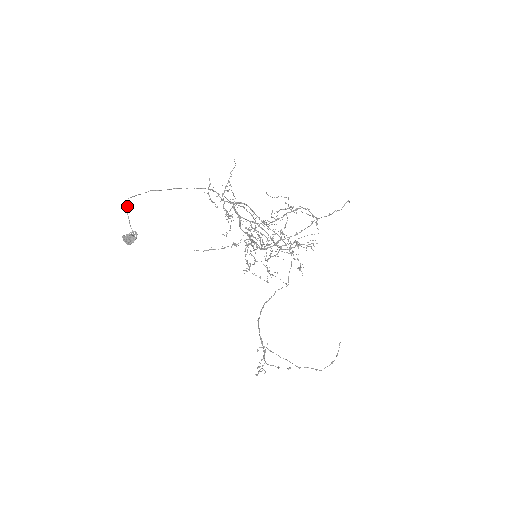
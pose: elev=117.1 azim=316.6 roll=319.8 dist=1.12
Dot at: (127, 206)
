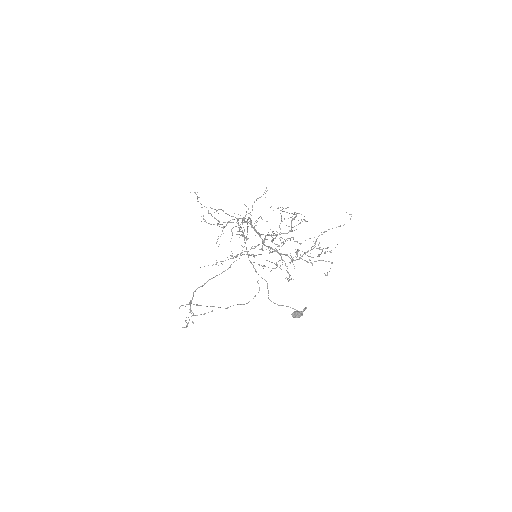
Dot at: (267, 283)
